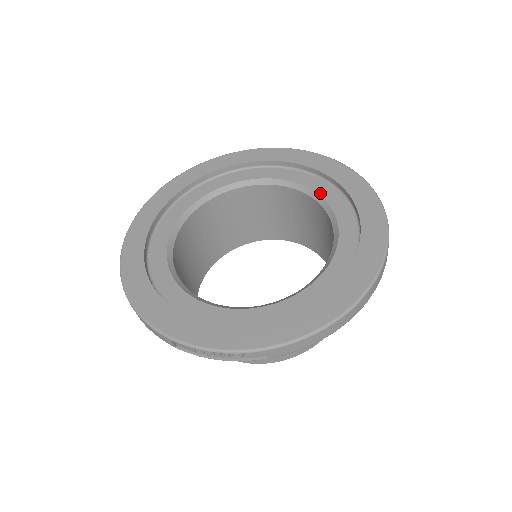
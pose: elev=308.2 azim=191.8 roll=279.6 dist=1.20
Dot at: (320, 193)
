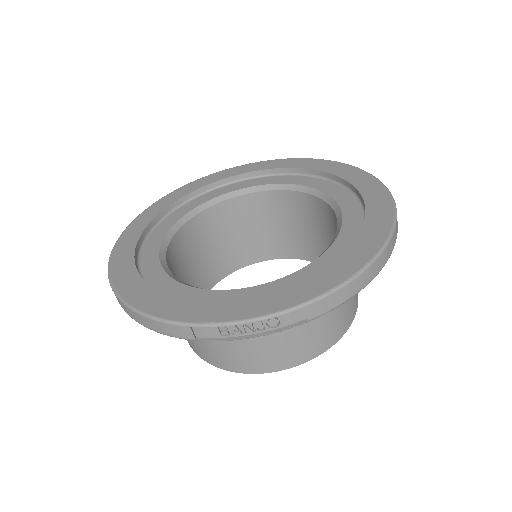
Dot at: (307, 185)
